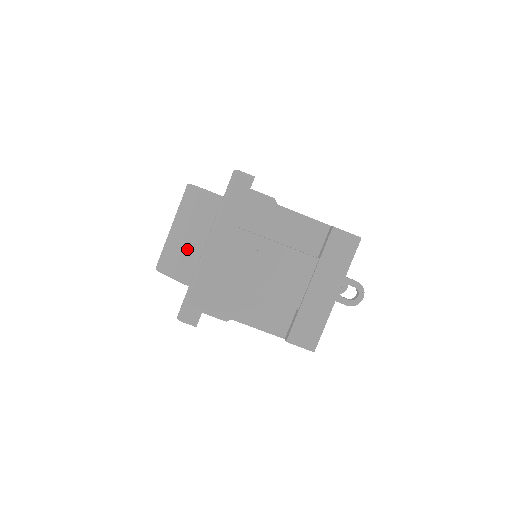
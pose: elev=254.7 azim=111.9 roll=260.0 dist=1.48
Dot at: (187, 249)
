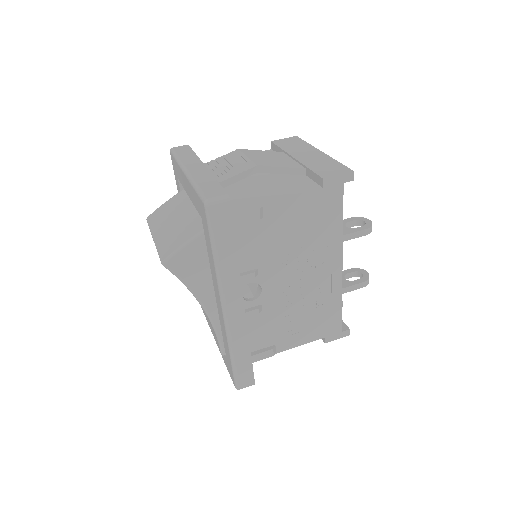
Dot at: (178, 226)
